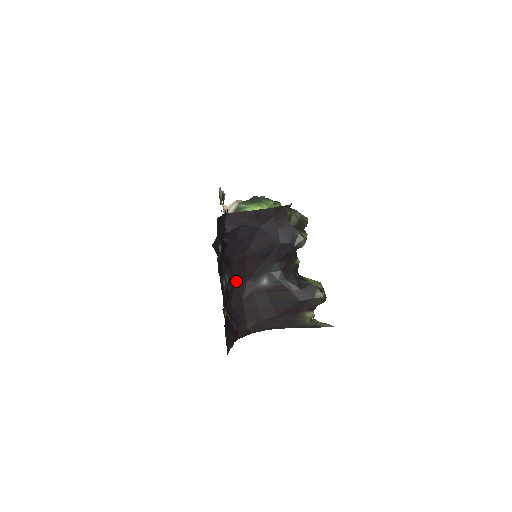
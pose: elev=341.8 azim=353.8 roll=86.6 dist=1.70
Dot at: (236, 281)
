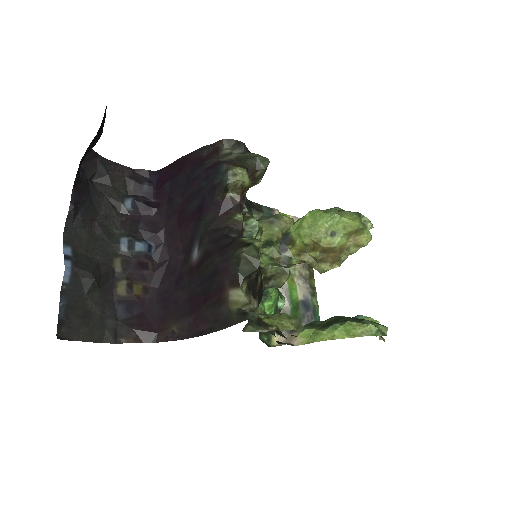
Dot at: (171, 259)
